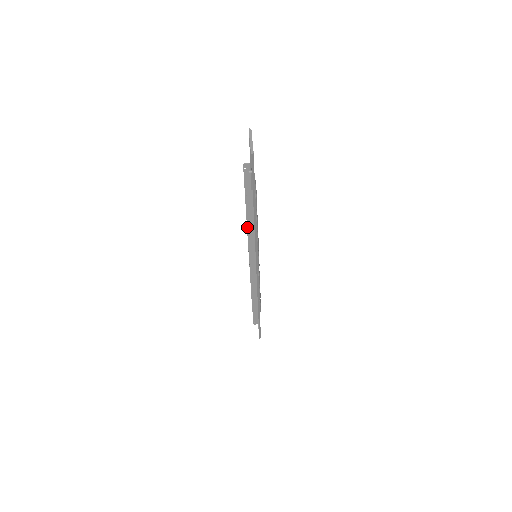
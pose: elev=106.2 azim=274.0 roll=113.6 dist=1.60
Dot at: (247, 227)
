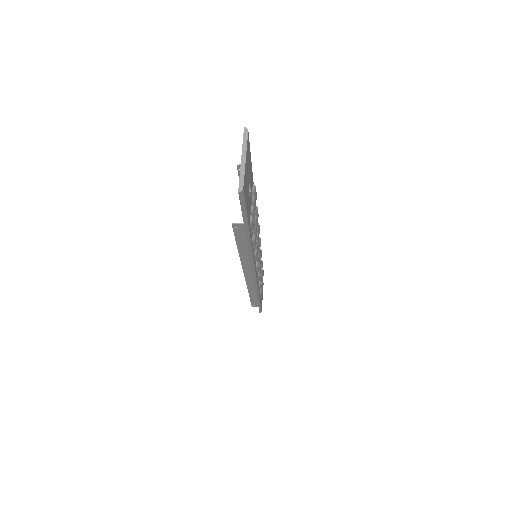
Dot at: (238, 250)
